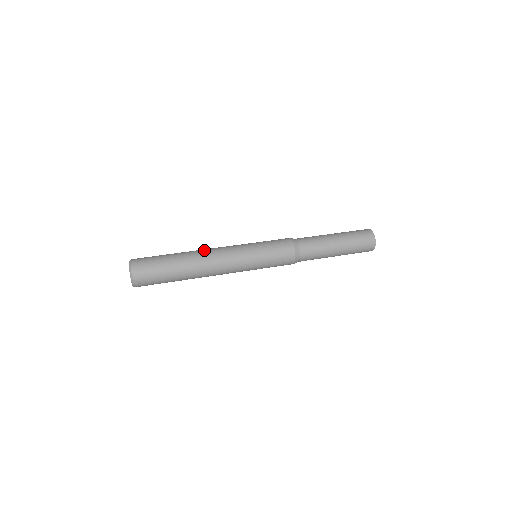
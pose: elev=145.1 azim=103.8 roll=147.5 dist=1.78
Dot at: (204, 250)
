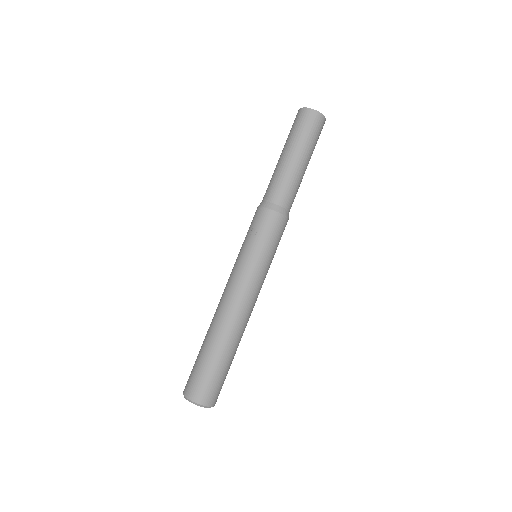
Dot at: (226, 315)
